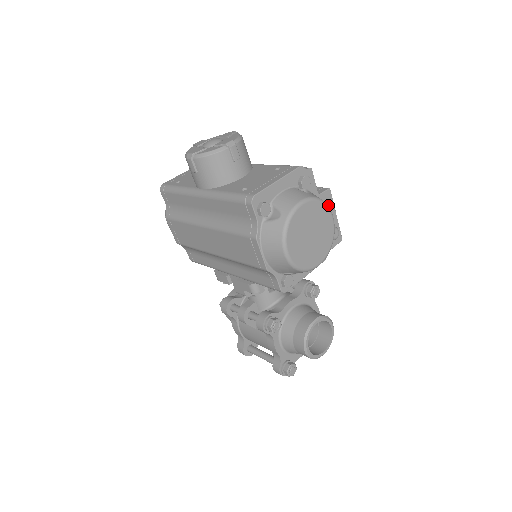
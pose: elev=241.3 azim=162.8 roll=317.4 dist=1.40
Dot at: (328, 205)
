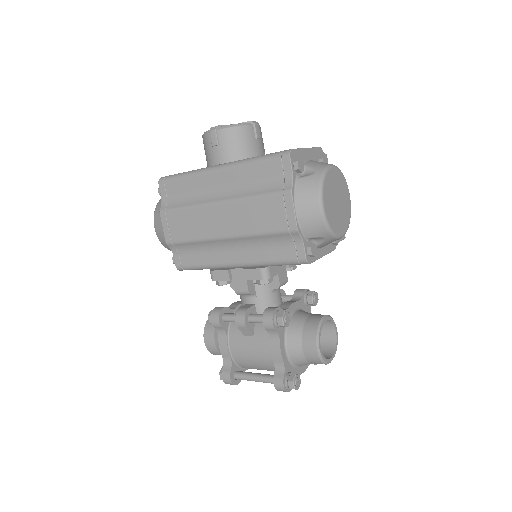
Dot at: occluded
